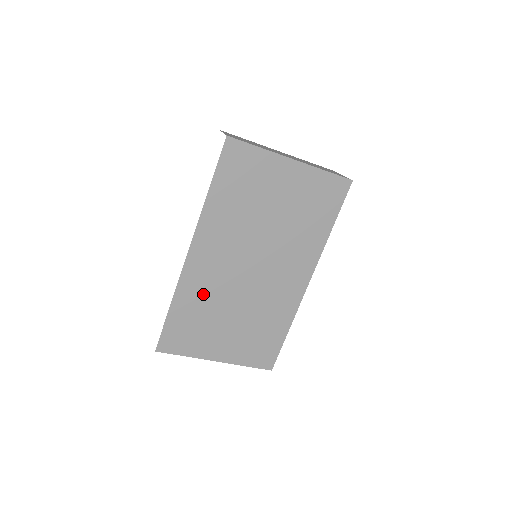
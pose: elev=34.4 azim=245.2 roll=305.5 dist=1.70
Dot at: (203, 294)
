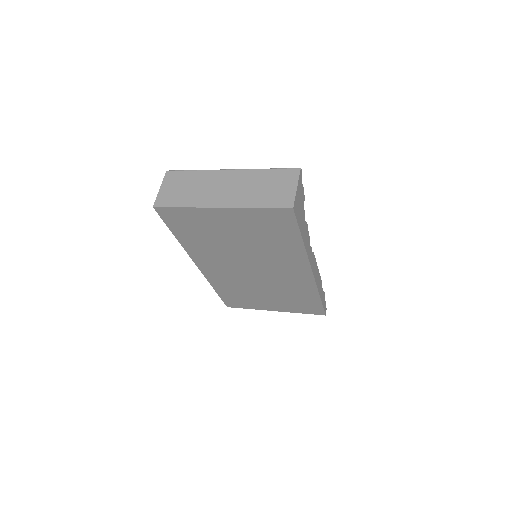
Dot at: (230, 283)
